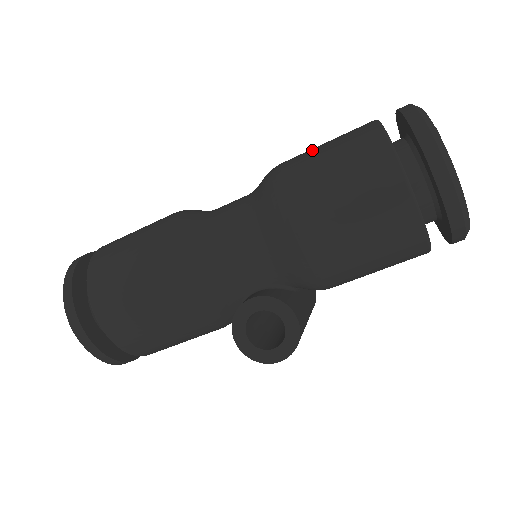
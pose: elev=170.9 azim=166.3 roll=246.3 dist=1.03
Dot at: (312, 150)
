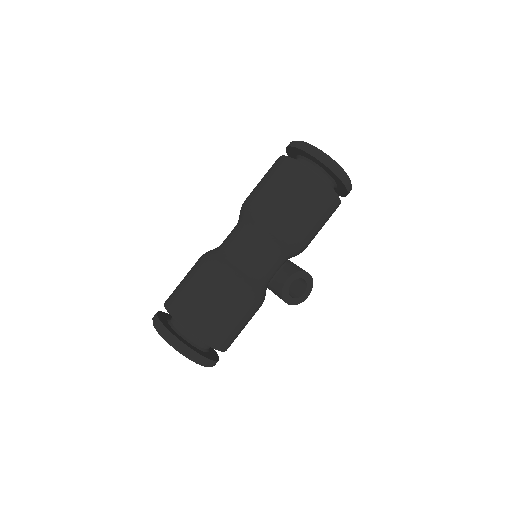
Dot at: (271, 190)
